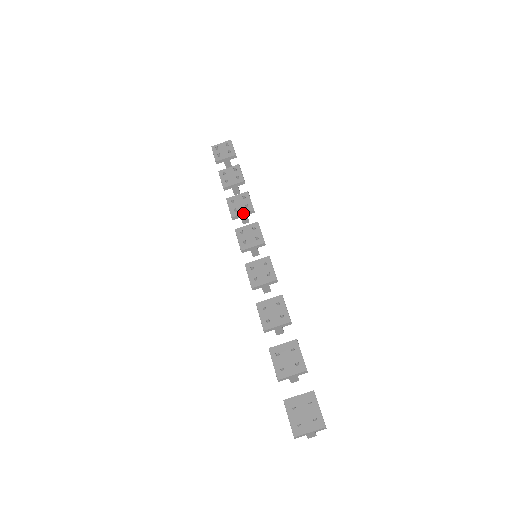
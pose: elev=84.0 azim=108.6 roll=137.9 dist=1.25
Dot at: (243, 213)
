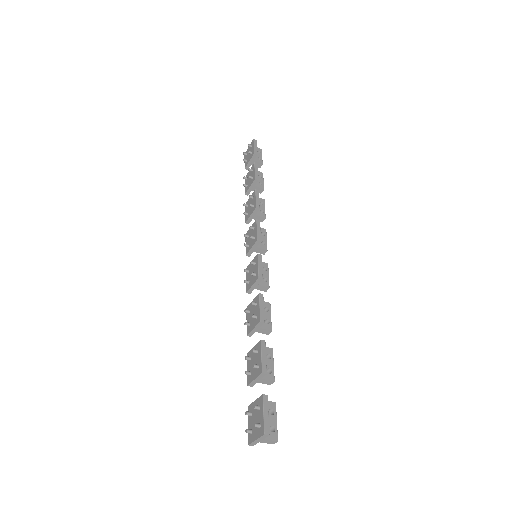
Dot at: (250, 215)
